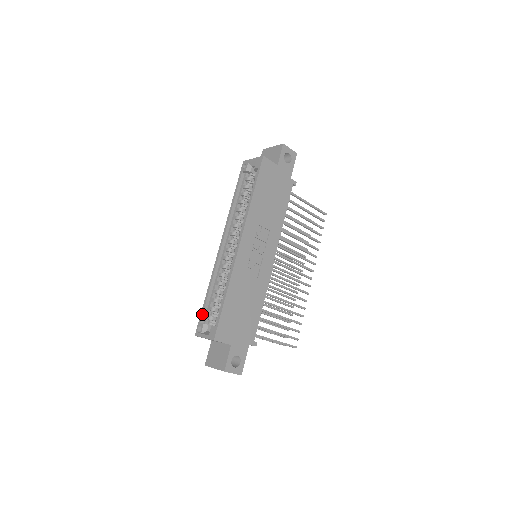
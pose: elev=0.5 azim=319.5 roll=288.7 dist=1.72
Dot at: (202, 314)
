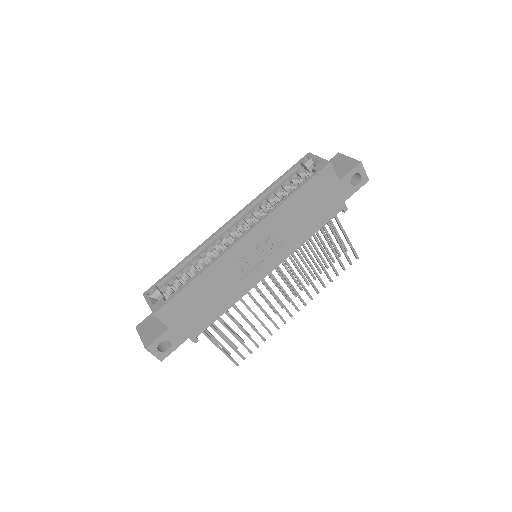
Dot at: (163, 278)
